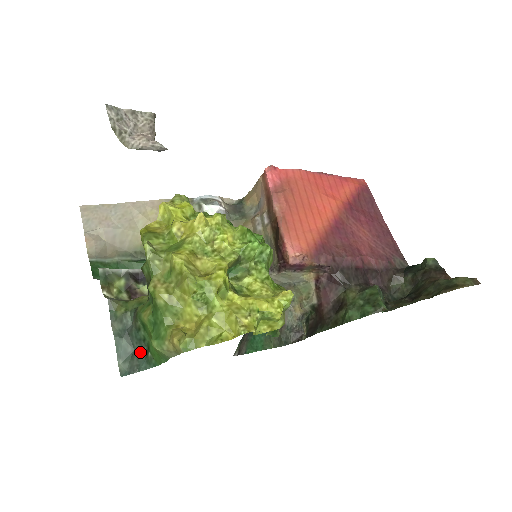
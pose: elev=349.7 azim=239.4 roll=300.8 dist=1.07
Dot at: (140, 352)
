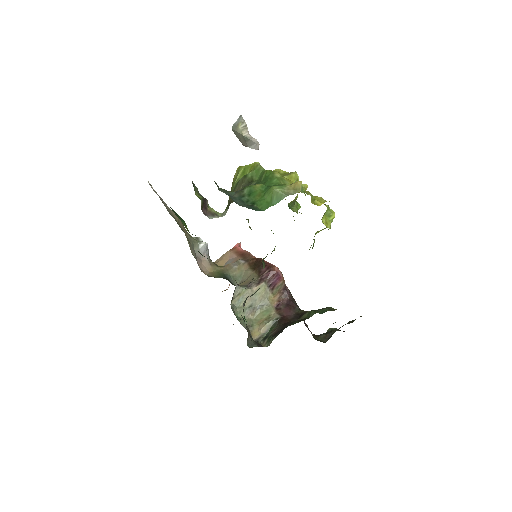
Dot at: (245, 204)
